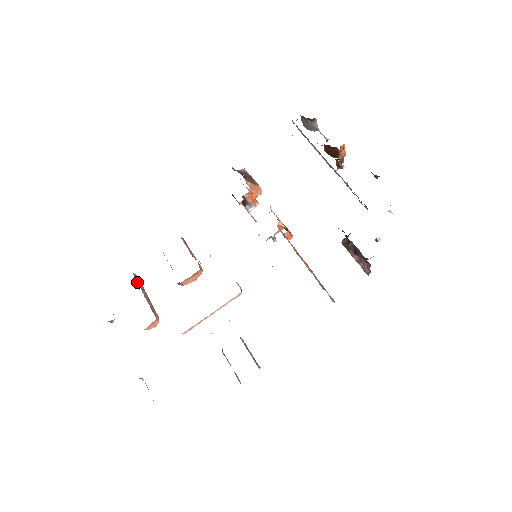
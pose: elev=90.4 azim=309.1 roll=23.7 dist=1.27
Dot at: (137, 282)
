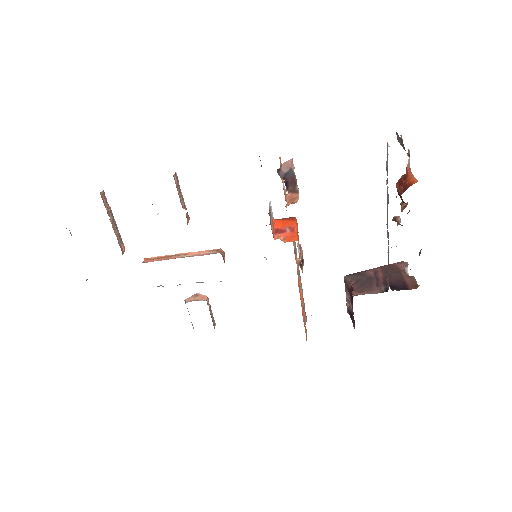
Dot at: (105, 207)
